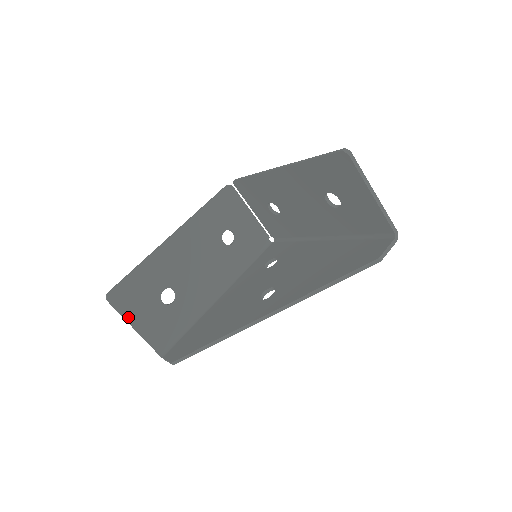
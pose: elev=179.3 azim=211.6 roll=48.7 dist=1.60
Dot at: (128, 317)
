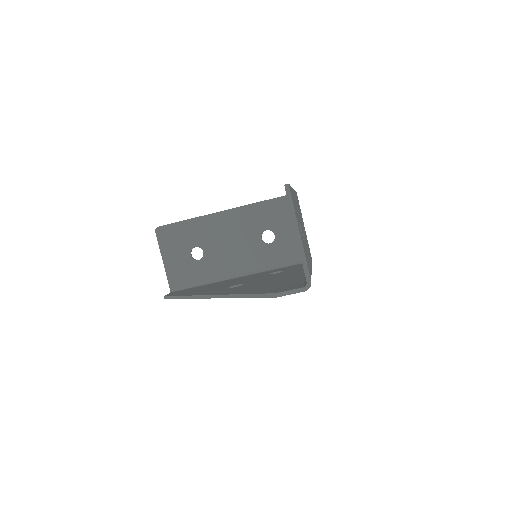
Dot at: (163, 250)
